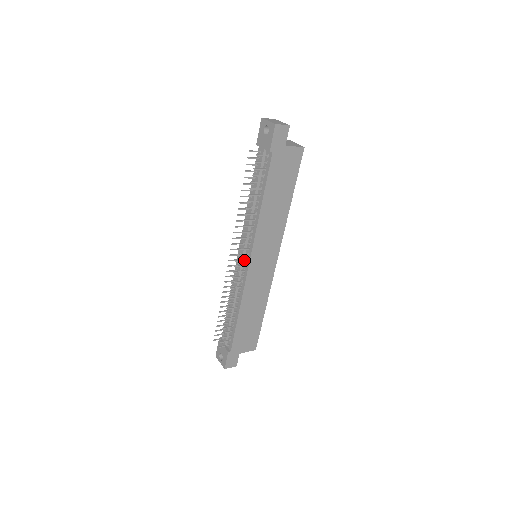
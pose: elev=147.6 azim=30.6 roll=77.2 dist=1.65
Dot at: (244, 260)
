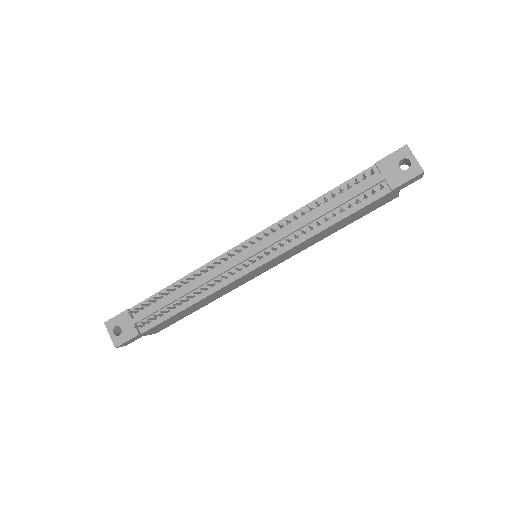
Dot at: (253, 261)
